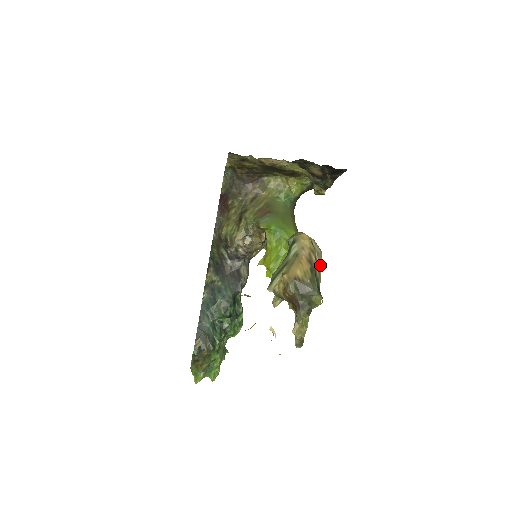
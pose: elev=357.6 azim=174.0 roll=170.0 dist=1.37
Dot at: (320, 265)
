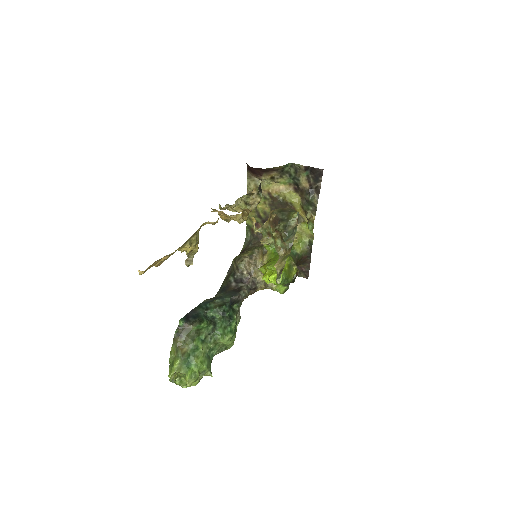
Dot at: (302, 219)
